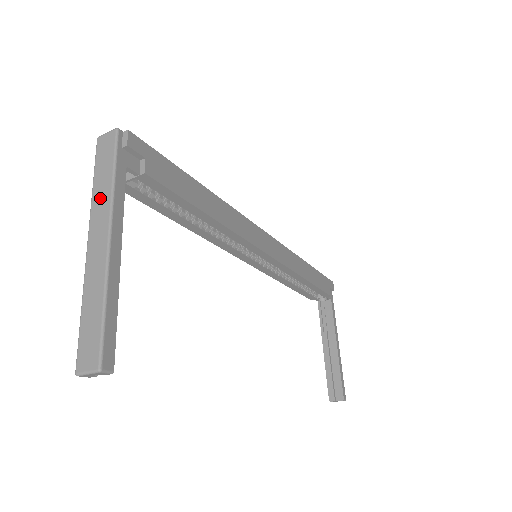
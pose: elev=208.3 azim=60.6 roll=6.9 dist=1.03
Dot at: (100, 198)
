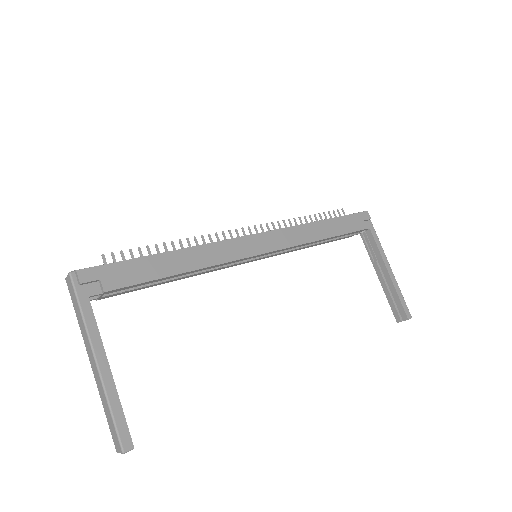
Dot at: (82, 330)
